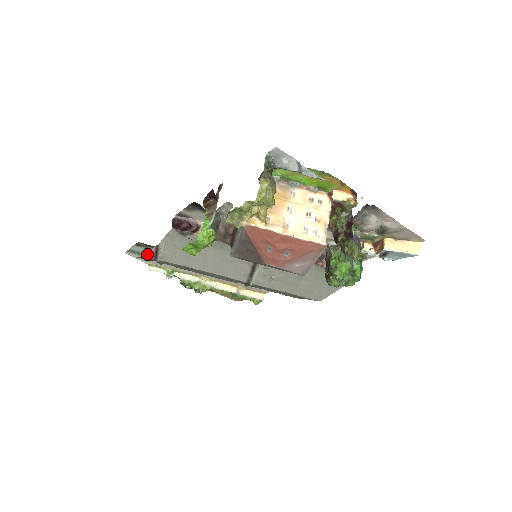
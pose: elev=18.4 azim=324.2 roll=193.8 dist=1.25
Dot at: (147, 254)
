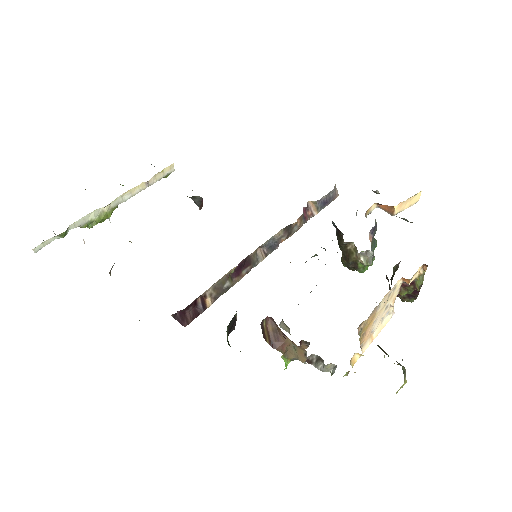
Dot at: occluded
